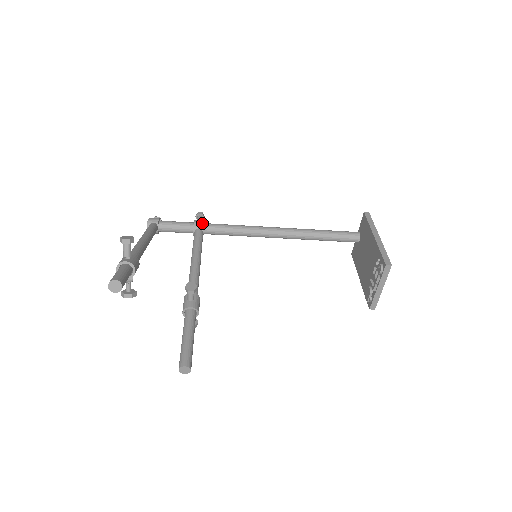
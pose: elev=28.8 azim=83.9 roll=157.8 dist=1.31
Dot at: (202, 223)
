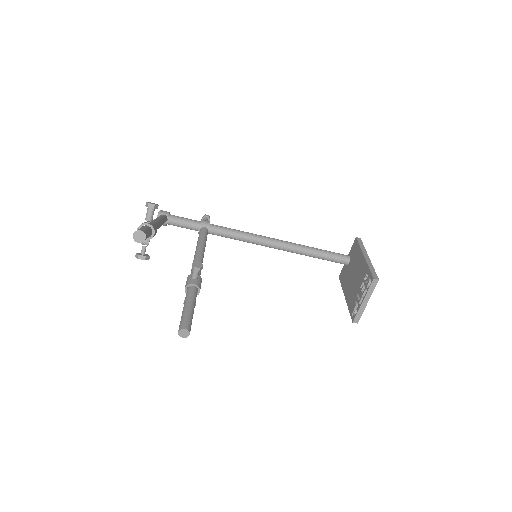
Dot at: (208, 222)
